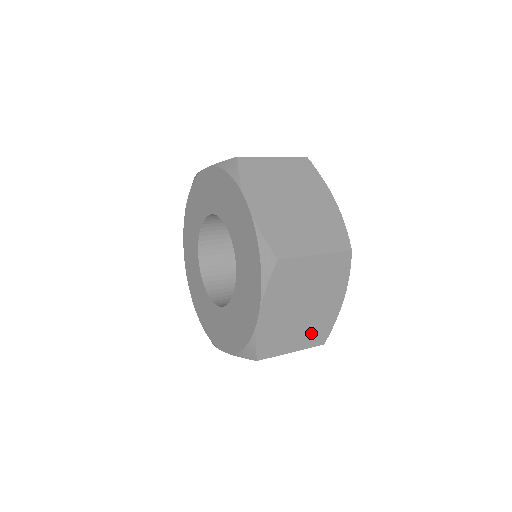
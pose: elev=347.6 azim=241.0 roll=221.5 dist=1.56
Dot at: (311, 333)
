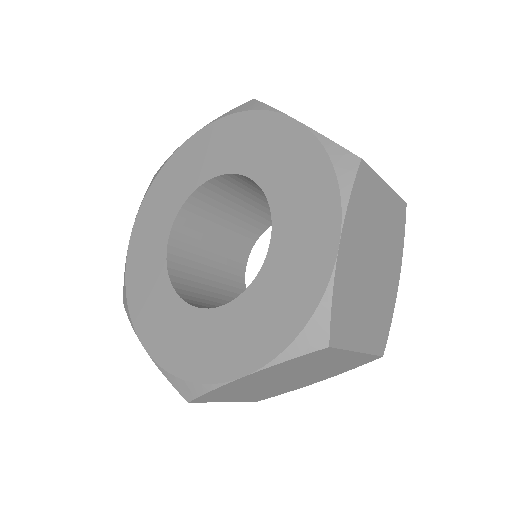
Dot at: (261, 394)
